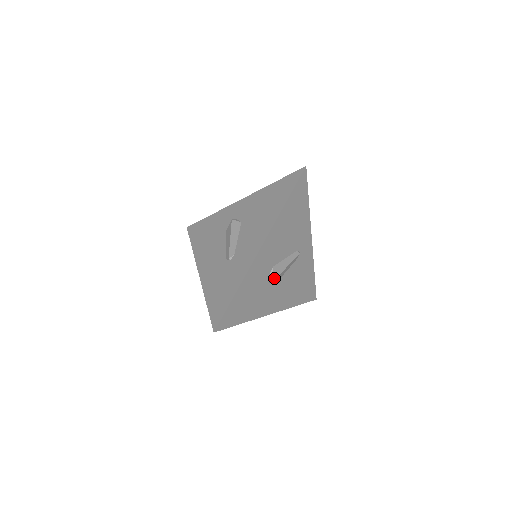
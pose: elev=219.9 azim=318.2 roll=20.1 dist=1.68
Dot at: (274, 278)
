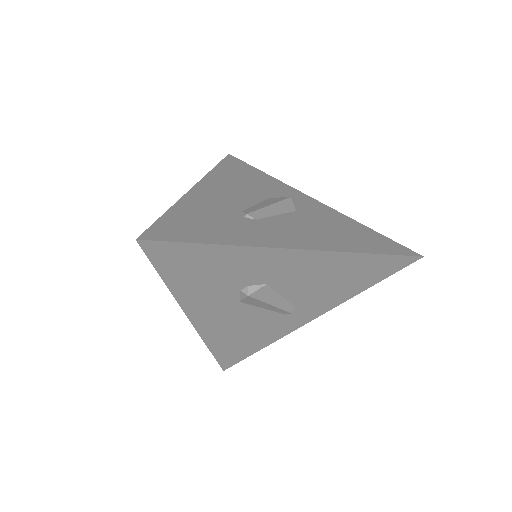
Dot at: (252, 294)
